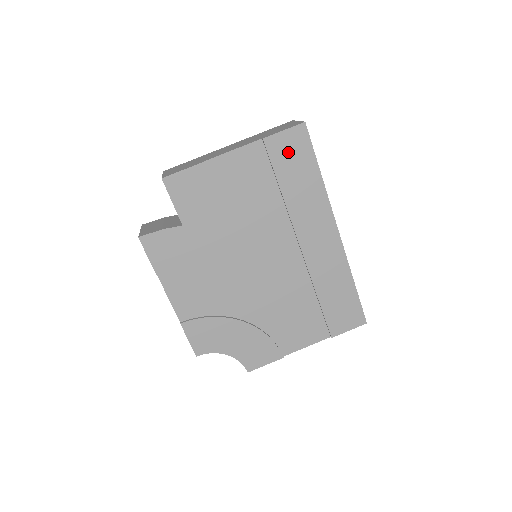
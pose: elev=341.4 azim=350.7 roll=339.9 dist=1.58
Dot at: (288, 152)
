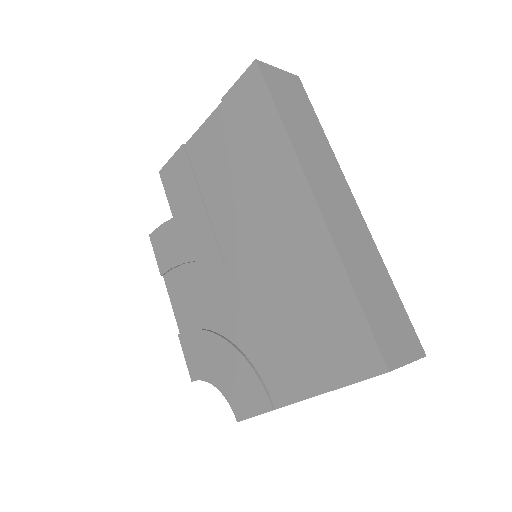
Dot at: (244, 104)
